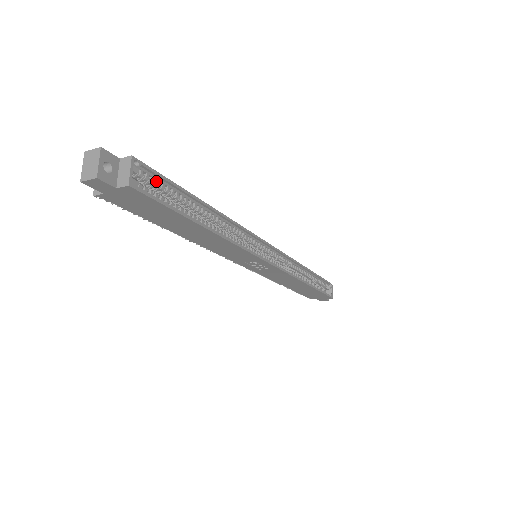
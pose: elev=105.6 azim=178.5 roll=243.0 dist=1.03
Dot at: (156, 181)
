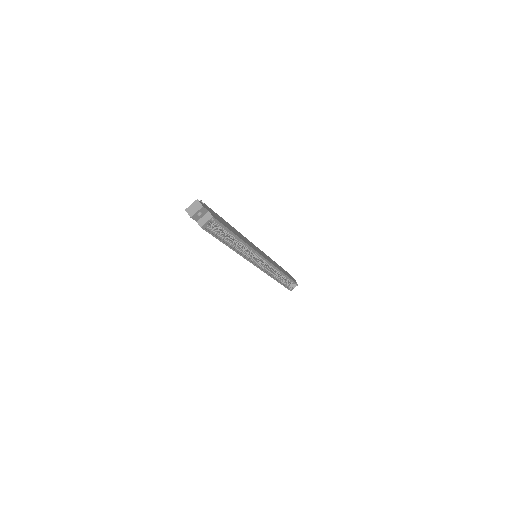
Dot at: (218, 225)
